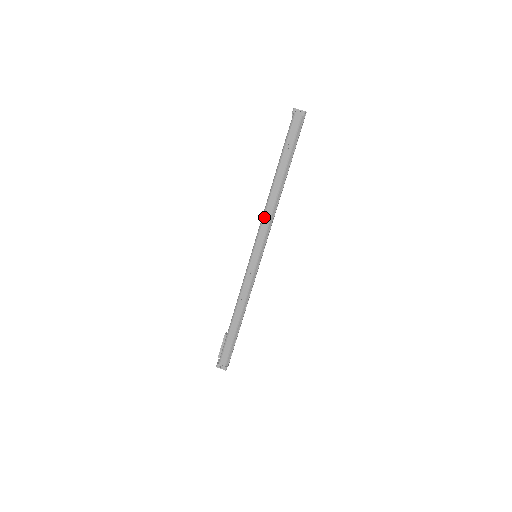
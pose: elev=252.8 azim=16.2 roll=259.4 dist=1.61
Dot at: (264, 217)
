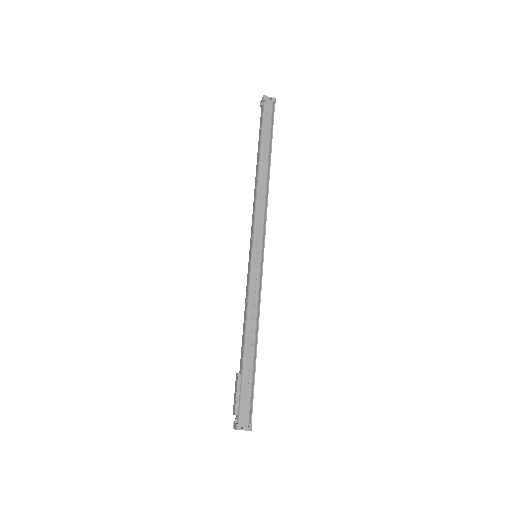
Dot at: (258, 205)
